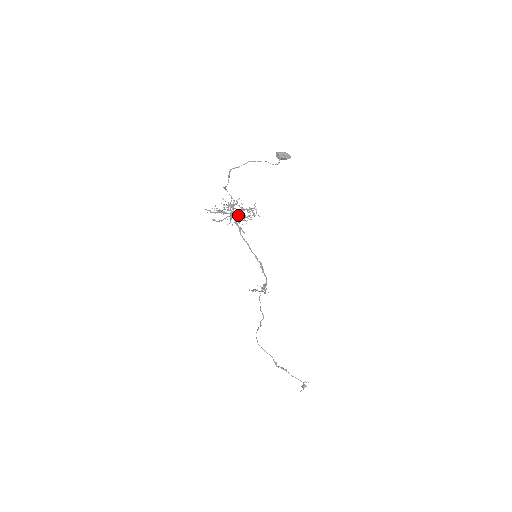
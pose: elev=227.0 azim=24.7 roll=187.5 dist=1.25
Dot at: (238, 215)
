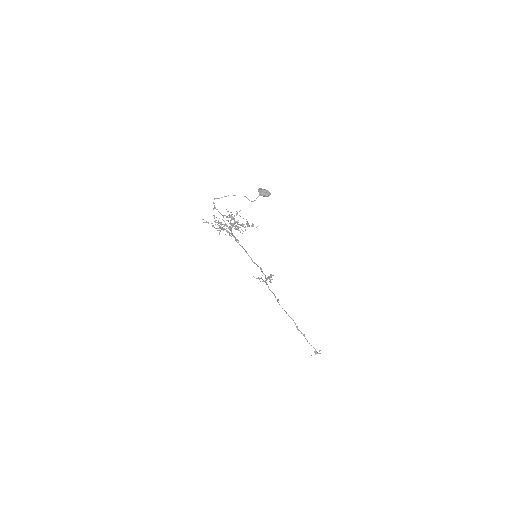
Dot at: (232, 227)
